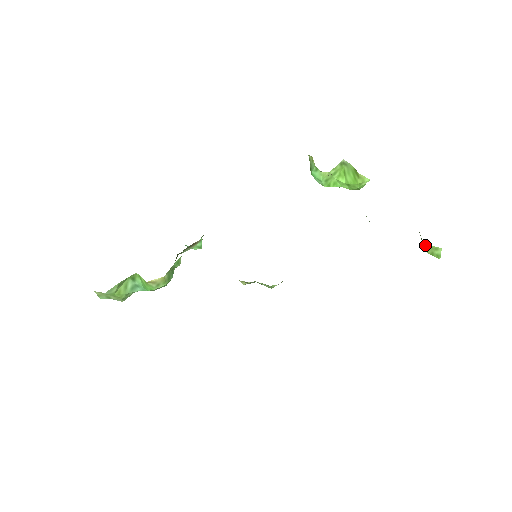
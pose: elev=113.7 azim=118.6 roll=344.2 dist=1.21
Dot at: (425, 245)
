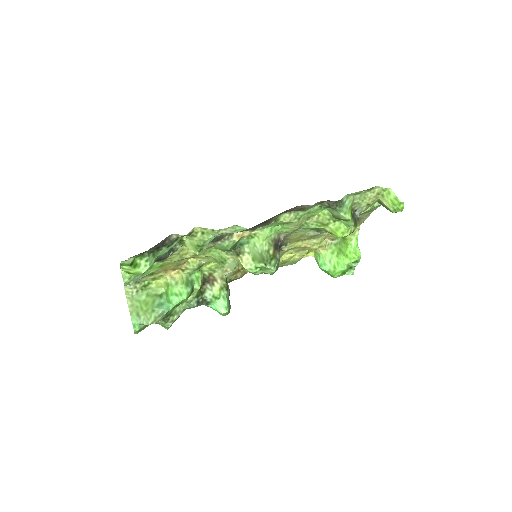
Dot at: (383, 200)
